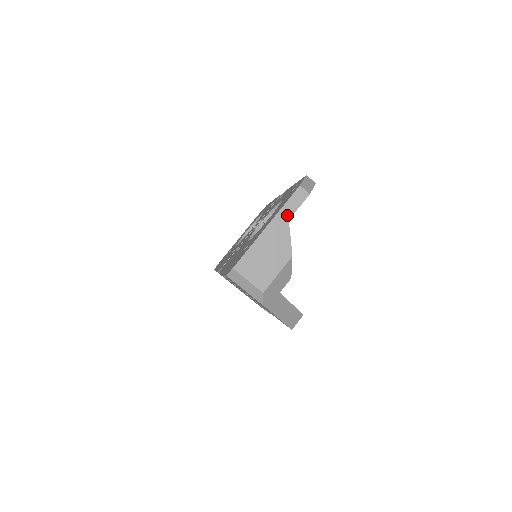
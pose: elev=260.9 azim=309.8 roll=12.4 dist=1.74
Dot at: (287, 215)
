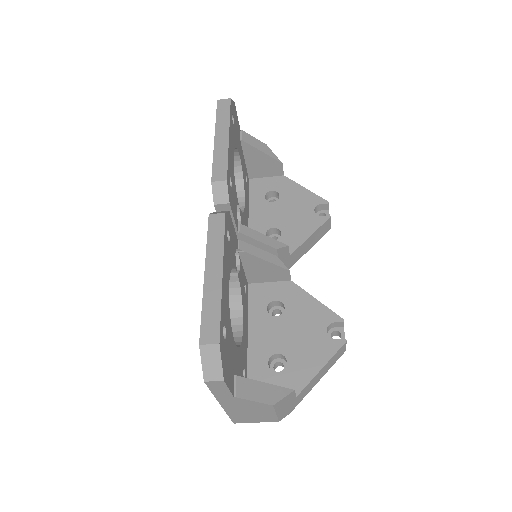
Dot at: (226, 396)
